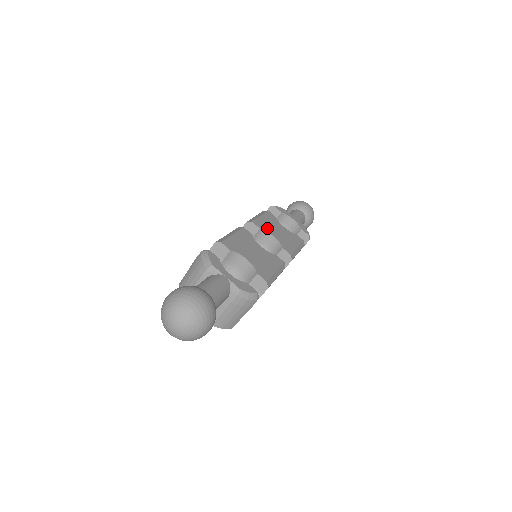
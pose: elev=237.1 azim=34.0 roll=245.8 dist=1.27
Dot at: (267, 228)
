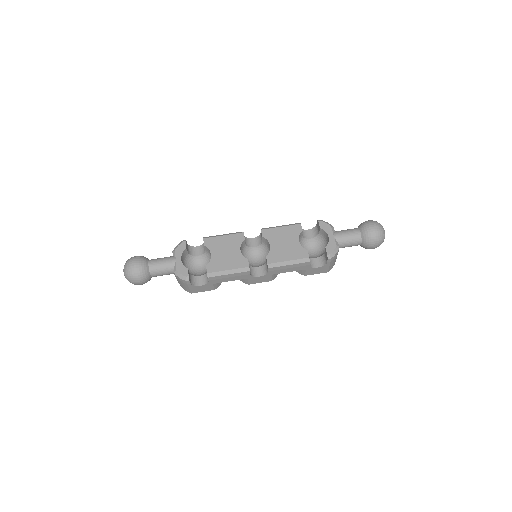
Dot at: (272, 238)
